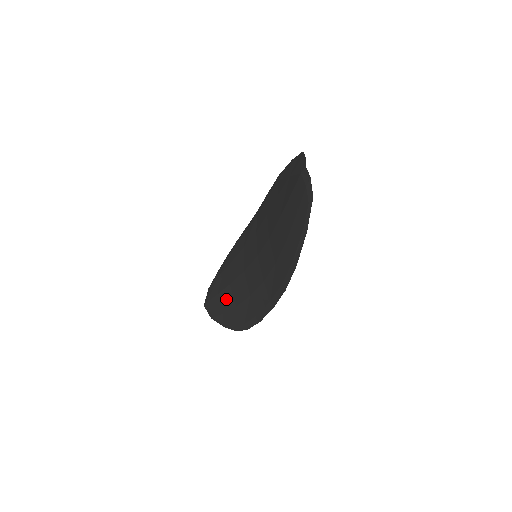
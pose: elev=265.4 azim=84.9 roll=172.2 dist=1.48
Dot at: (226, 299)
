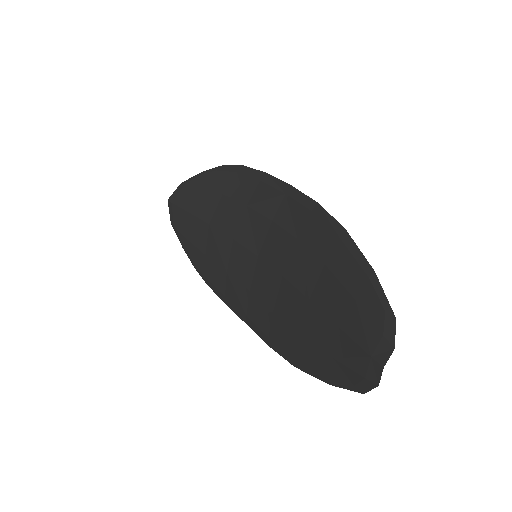
Dot at: (197, 232)
